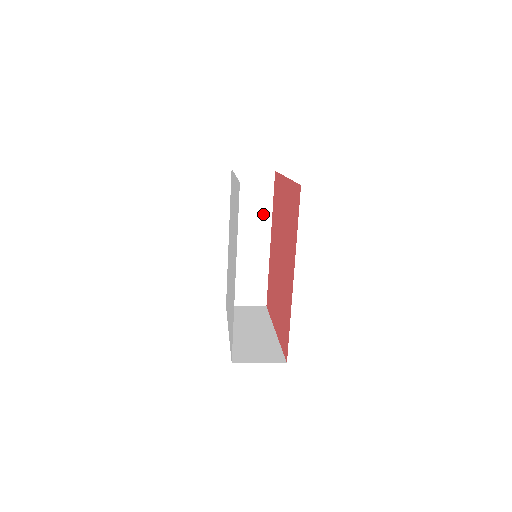
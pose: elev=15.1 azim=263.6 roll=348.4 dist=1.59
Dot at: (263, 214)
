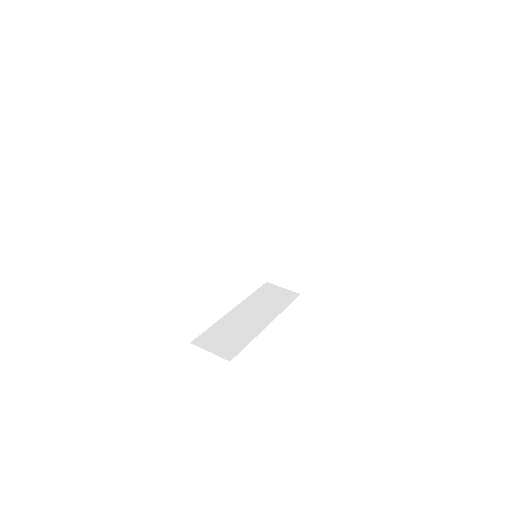
Dot at: occluded
